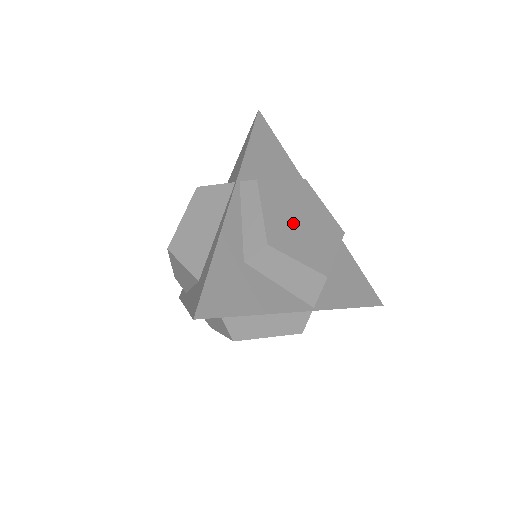
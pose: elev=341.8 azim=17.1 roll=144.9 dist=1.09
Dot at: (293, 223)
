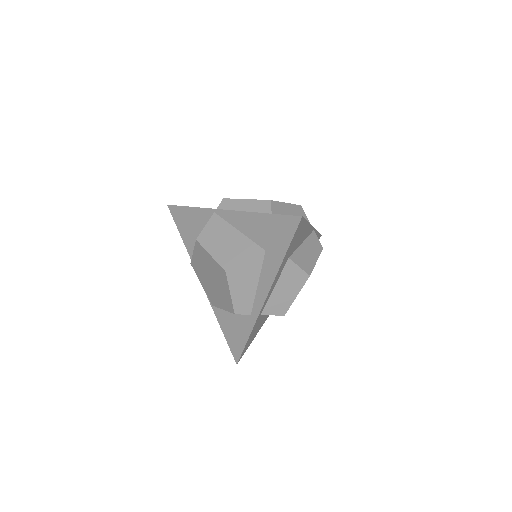
Dot at: occluded
